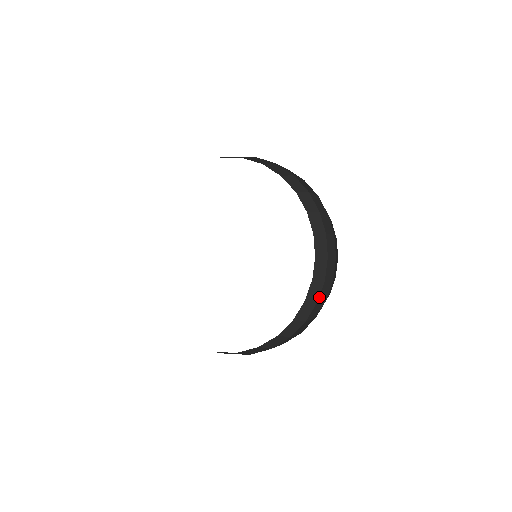
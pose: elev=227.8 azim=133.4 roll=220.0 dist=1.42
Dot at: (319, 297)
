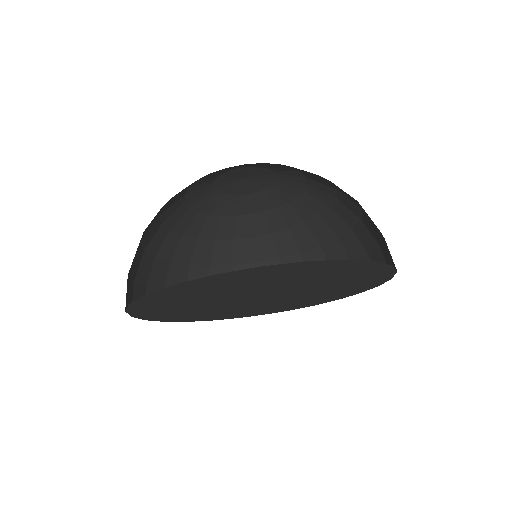
Dot at: (377, 248)
